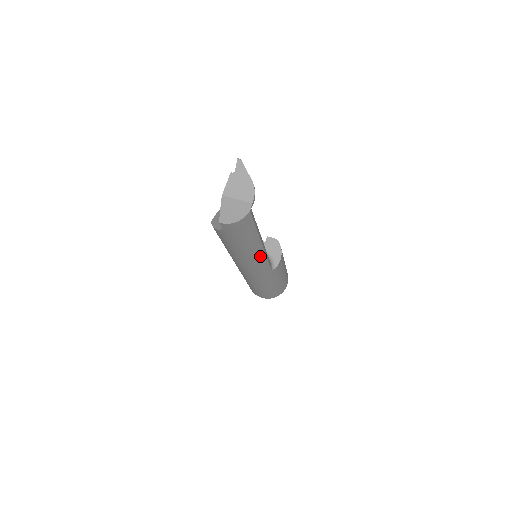
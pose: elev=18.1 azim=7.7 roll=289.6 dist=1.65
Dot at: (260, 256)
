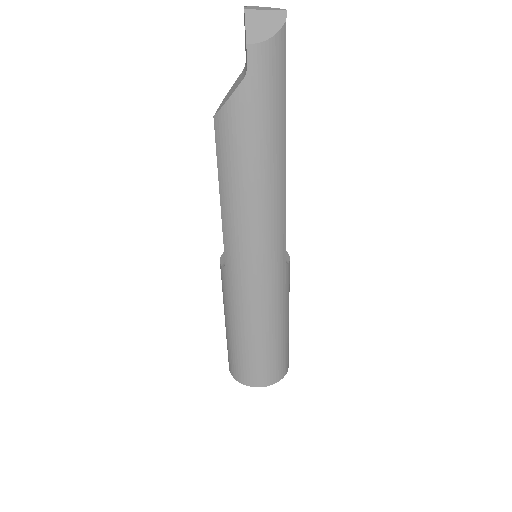
Dot at: (280, 191)
